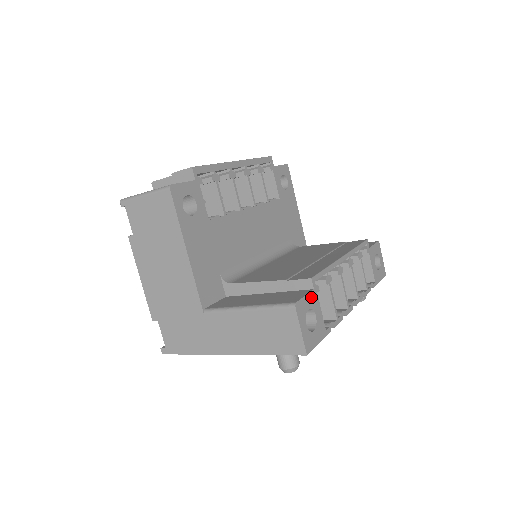
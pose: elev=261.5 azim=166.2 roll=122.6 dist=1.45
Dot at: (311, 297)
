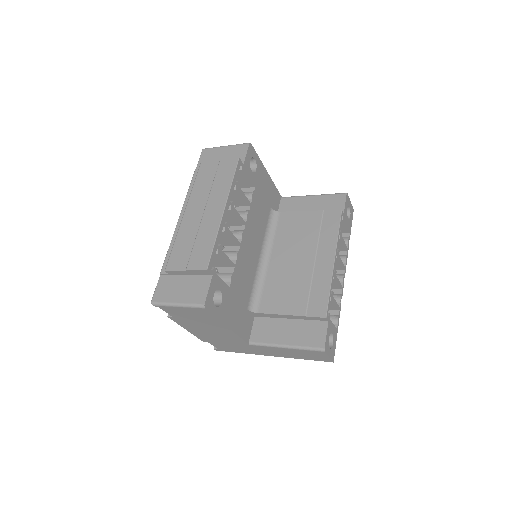
Dot at: (328, 328)
